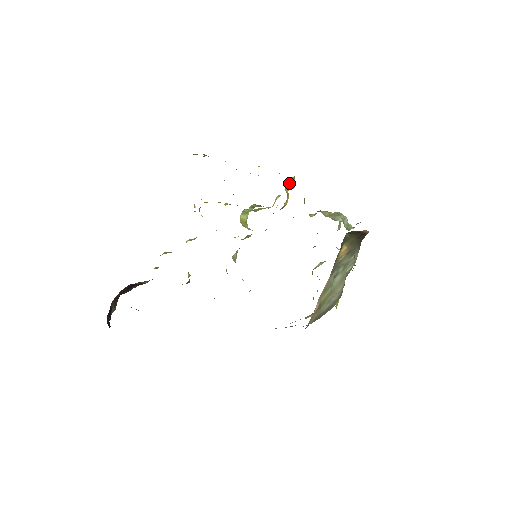
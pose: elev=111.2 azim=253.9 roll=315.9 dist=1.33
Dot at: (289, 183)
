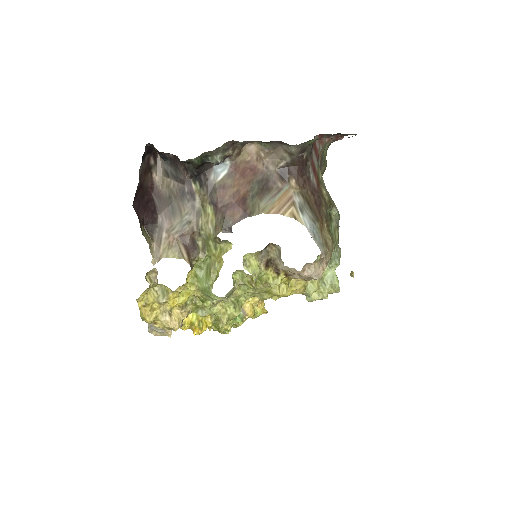
Dot at: occluded
